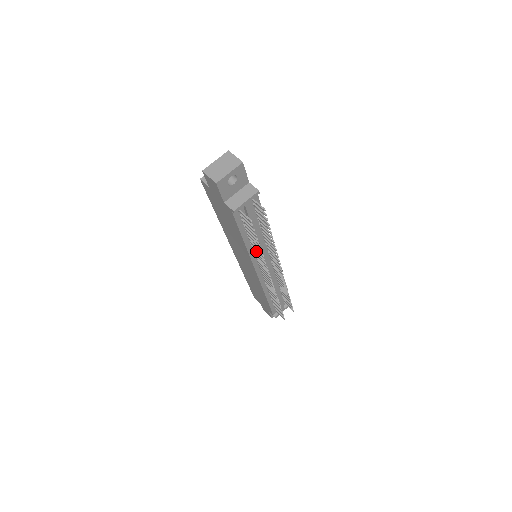
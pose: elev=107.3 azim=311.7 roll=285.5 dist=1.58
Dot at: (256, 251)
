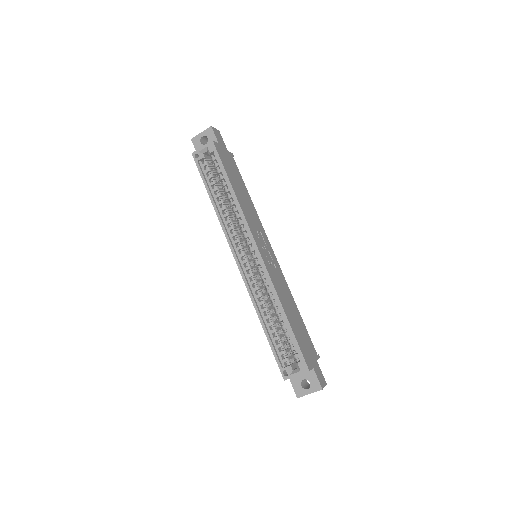
Dot at: occluded
